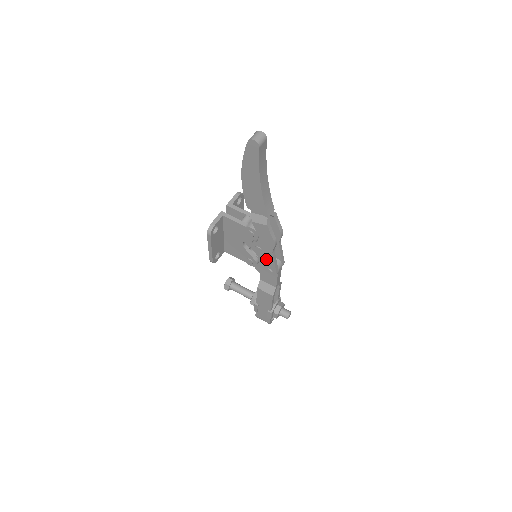
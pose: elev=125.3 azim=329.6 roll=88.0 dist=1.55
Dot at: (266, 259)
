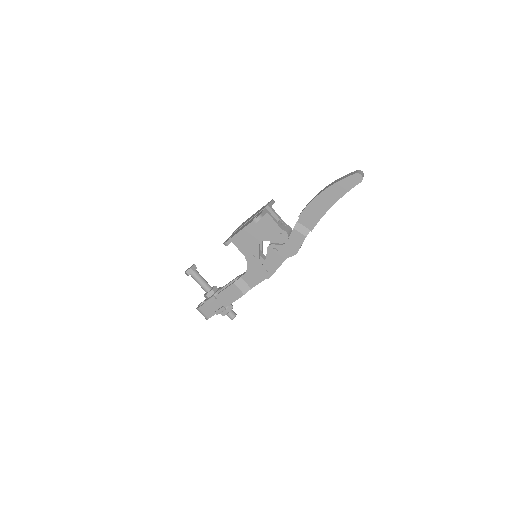
Dot at: (273, 262)
